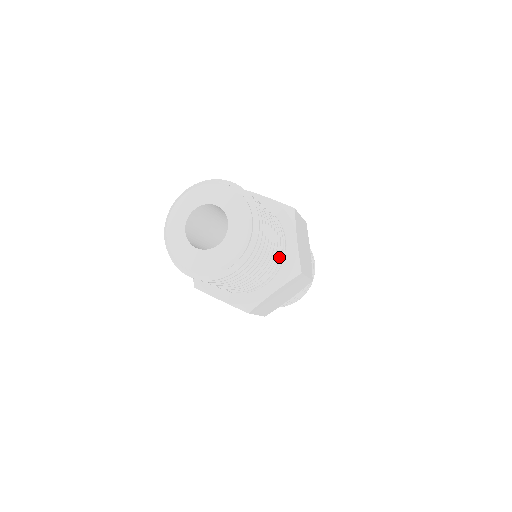
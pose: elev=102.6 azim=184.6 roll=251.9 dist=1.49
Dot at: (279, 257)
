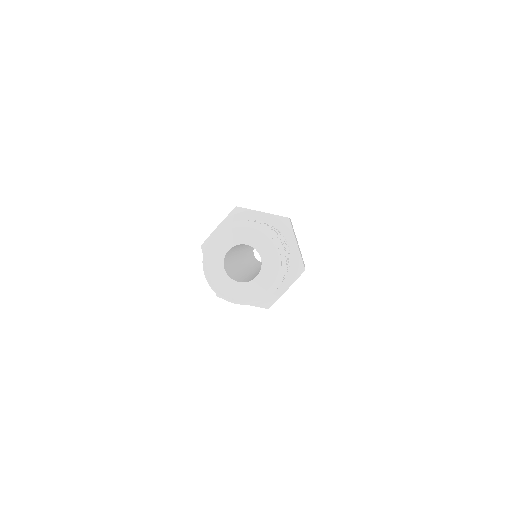
Dot at: occluded
